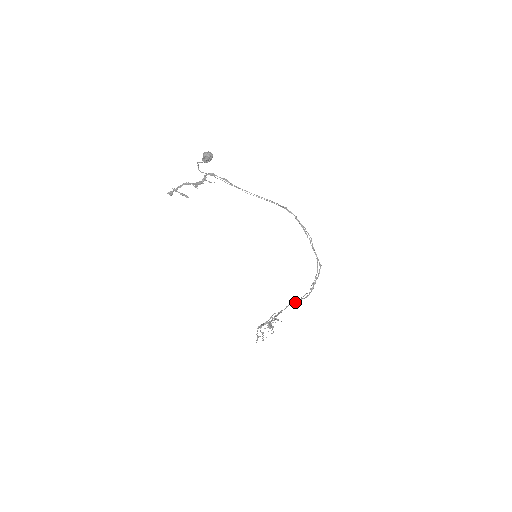
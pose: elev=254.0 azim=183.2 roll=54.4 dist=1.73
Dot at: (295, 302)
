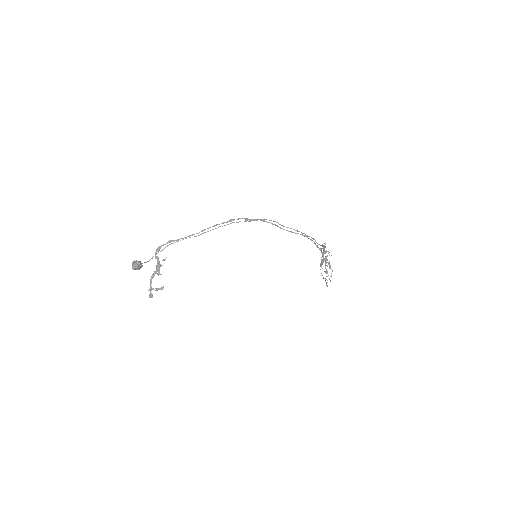
Dot at: occluded
